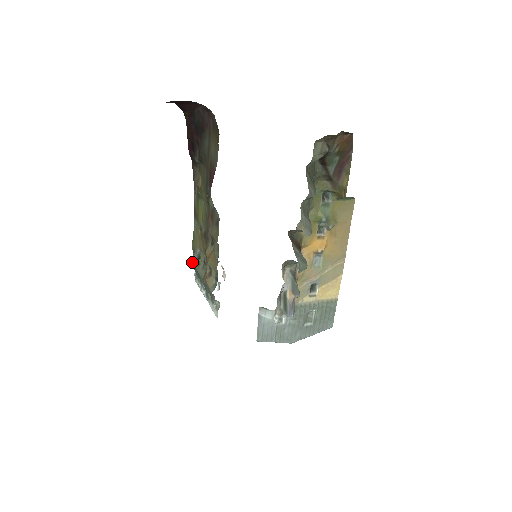
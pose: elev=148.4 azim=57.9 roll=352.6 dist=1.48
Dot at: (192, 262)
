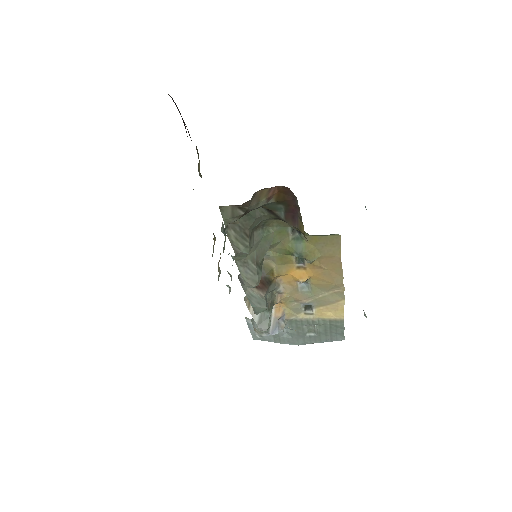
Dot at: occluded
